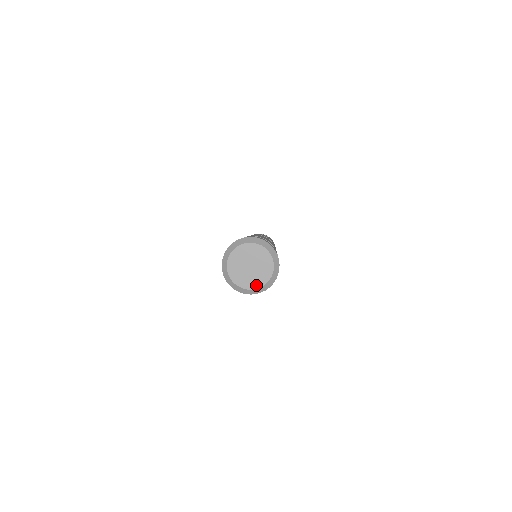
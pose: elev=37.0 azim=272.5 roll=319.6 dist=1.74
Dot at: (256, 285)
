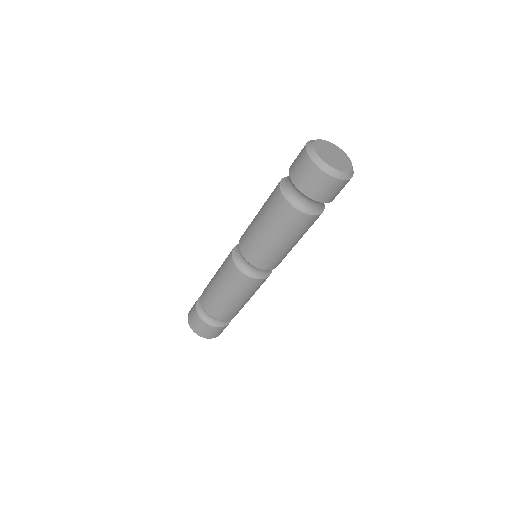
Dot at: (341, 169)
